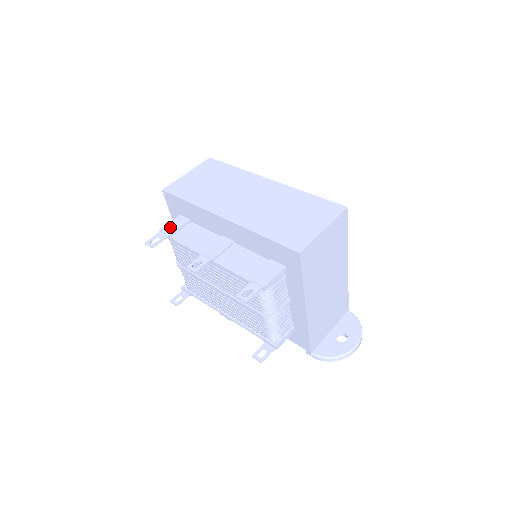
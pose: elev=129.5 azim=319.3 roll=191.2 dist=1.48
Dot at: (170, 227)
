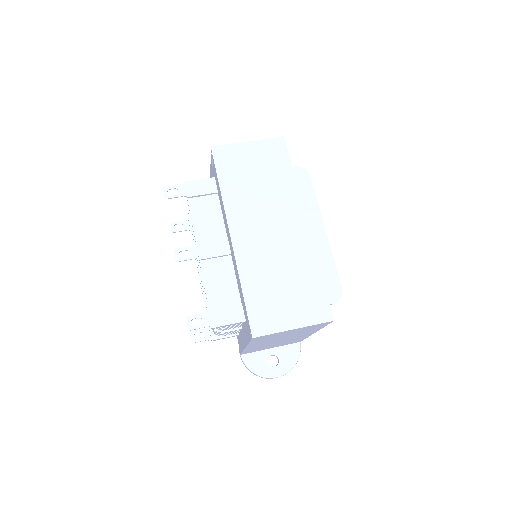
Dot at: (195, 186)
